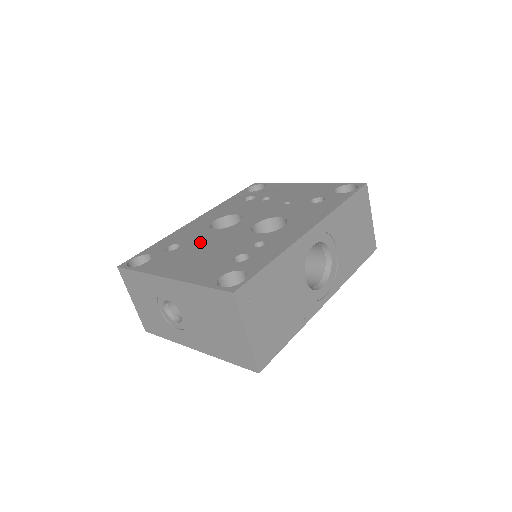
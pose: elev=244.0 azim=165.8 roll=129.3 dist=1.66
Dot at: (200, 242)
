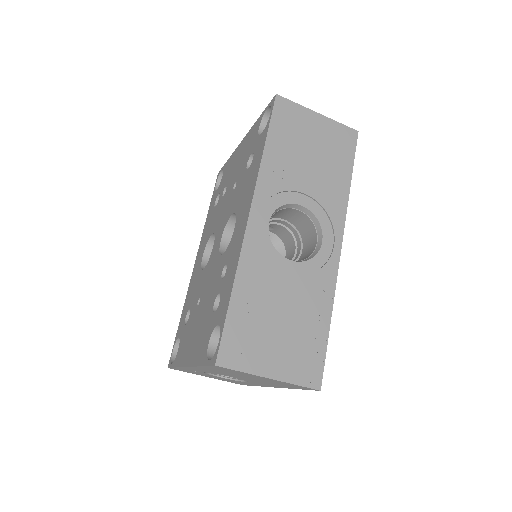
Dot at: (197, 297)
